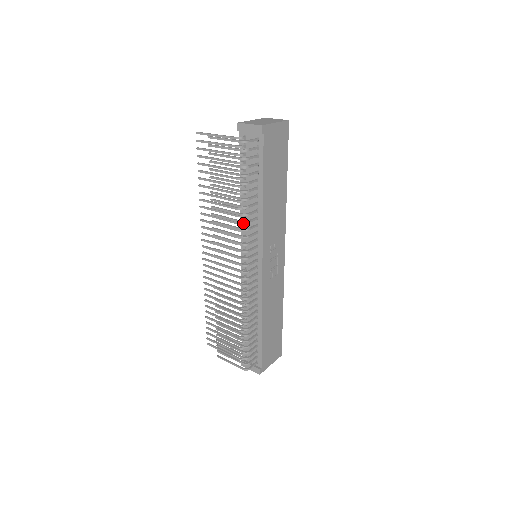
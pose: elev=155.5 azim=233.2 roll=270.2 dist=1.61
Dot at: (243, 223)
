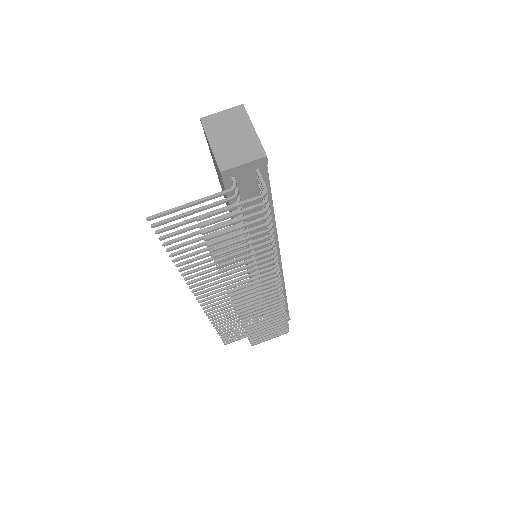
Dot at: occluded
